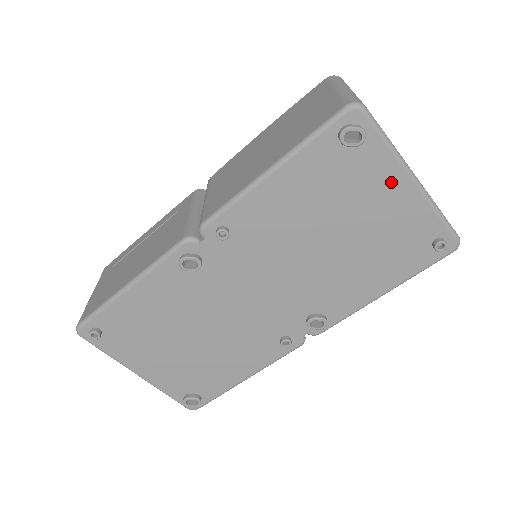
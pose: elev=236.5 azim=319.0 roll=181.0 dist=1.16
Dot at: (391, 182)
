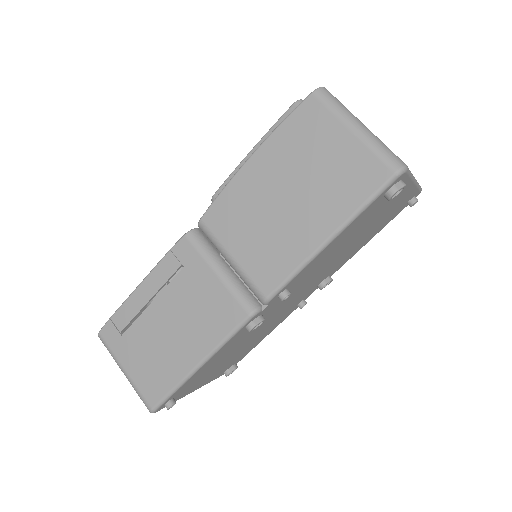
Dot at: (402, 193)
